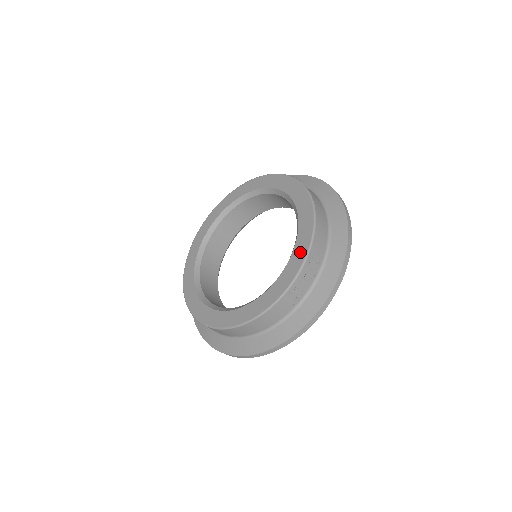
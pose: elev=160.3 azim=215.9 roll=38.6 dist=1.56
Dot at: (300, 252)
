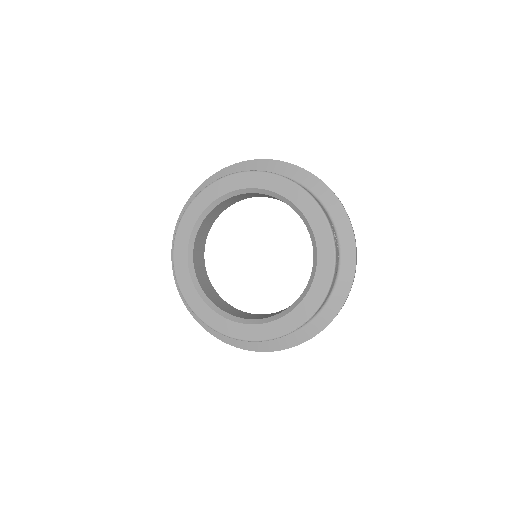
Dot at: (323, 232)
